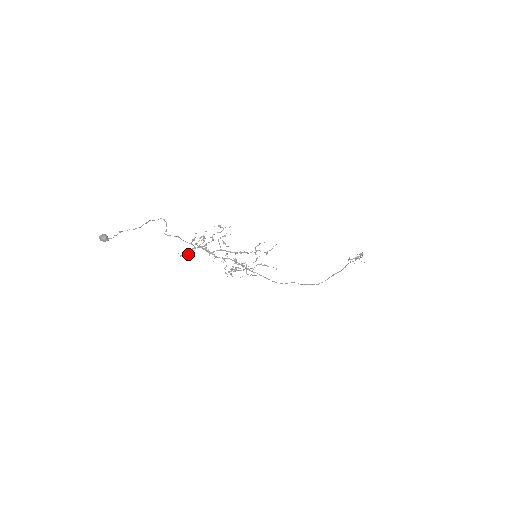
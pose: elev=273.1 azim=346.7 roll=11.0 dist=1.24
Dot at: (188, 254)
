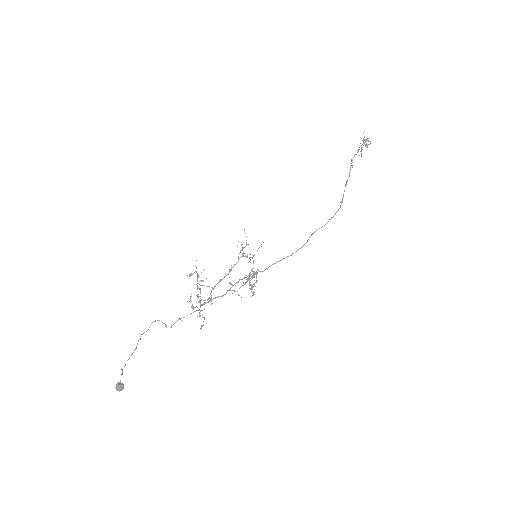
Dot at: (203, 321)
